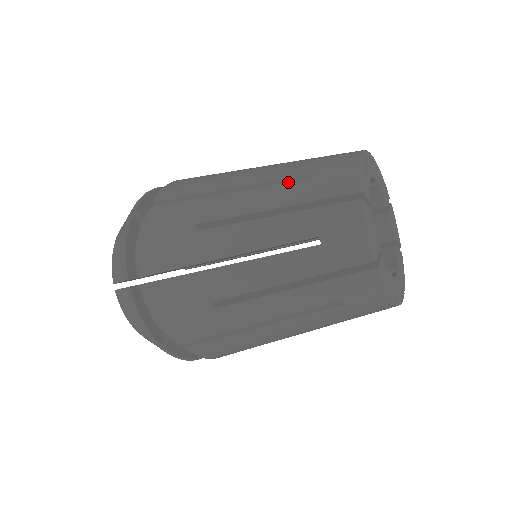
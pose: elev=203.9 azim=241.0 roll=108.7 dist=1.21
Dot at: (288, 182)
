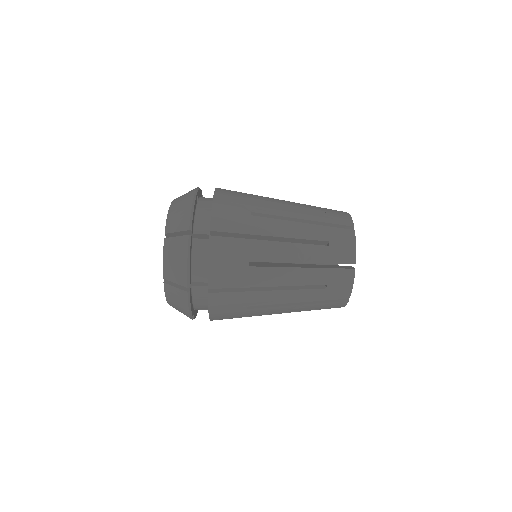
Dot at: occluded
